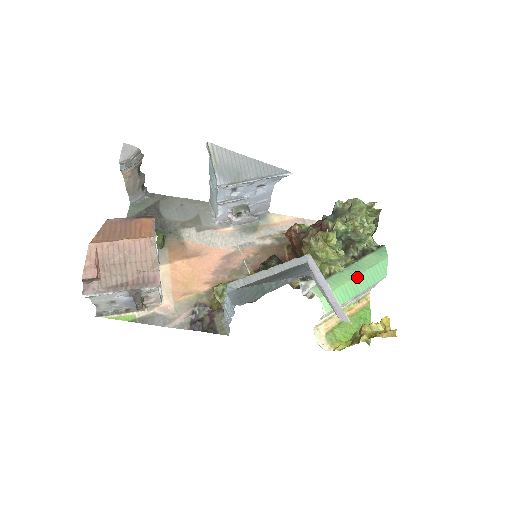
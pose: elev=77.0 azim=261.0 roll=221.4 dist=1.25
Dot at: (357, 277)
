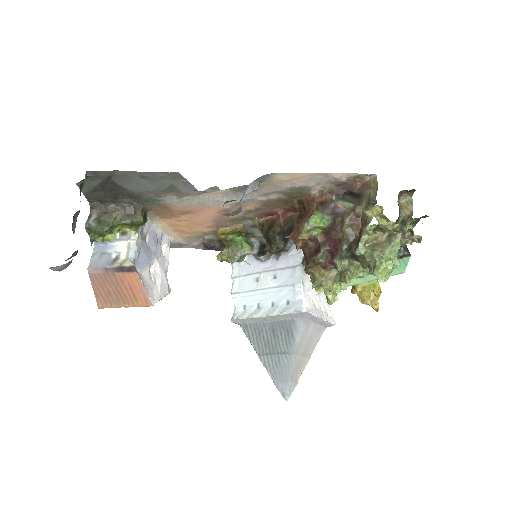
Dot at: (360, 283)
